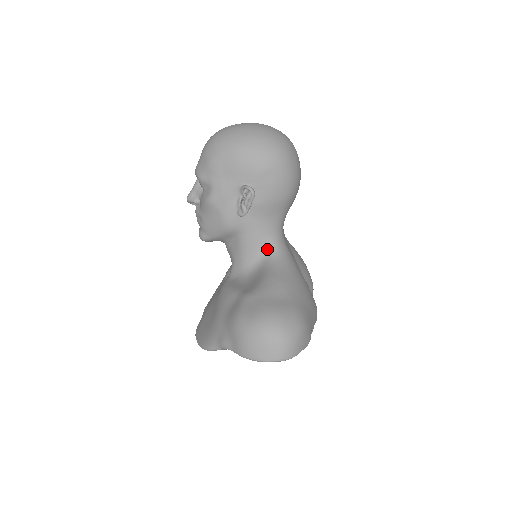
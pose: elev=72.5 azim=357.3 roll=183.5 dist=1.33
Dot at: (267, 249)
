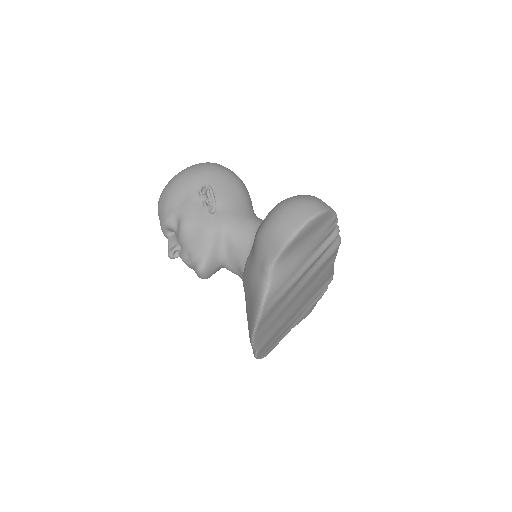
Dot at: (254, 225)
